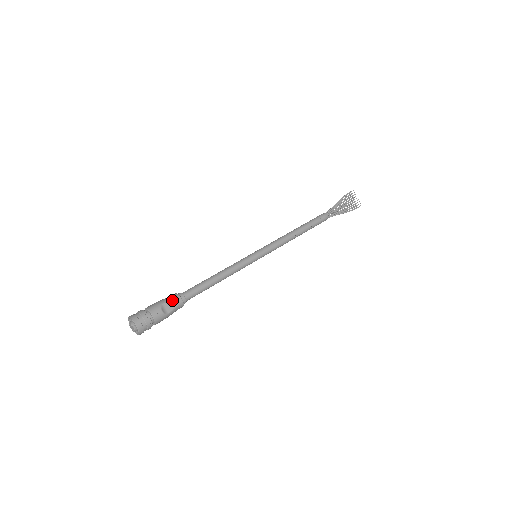
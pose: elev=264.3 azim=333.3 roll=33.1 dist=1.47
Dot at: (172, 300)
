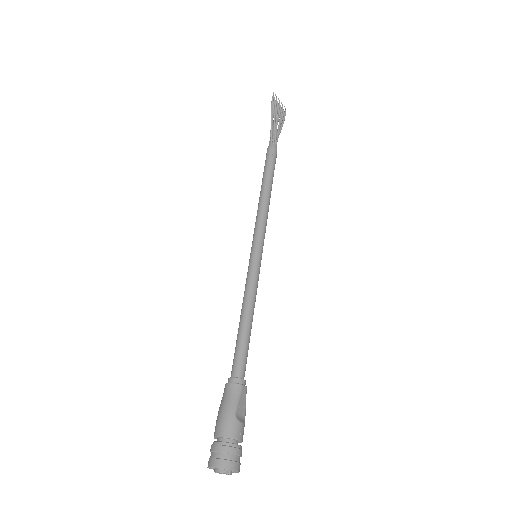
Dot at: (239, 398)
